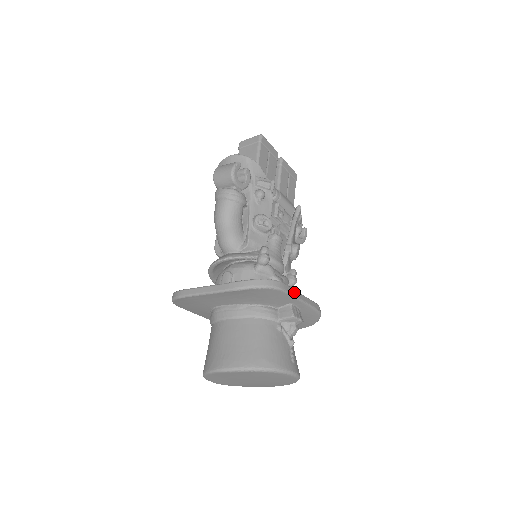
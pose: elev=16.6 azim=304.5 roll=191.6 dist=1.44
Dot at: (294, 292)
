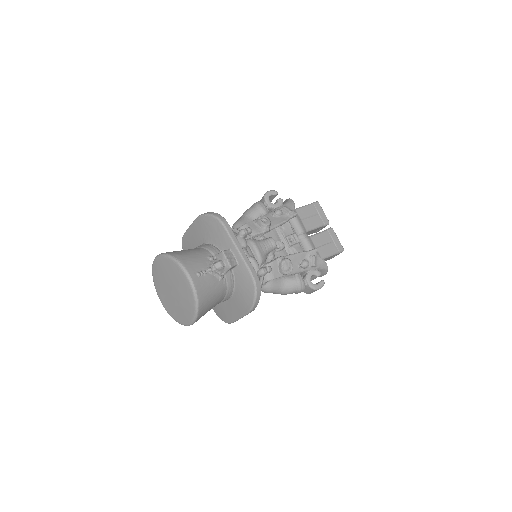
Dot at: (234, 237)
